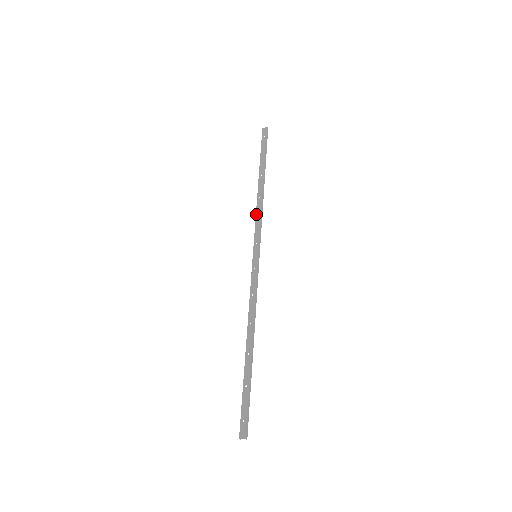
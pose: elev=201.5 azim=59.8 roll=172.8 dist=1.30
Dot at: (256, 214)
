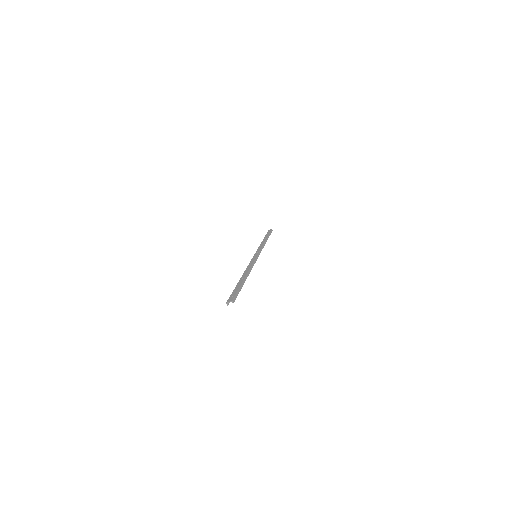
Dot at: (259, 247)
